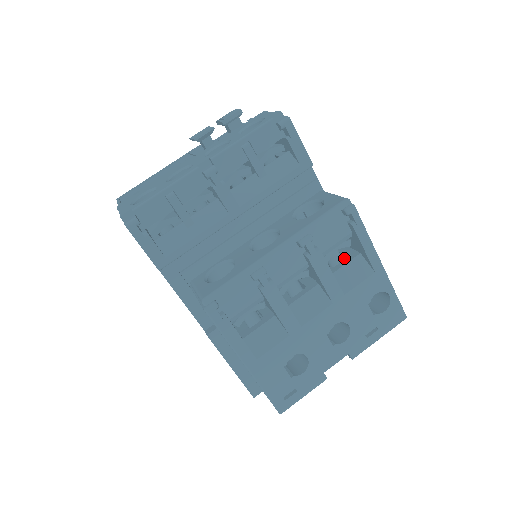
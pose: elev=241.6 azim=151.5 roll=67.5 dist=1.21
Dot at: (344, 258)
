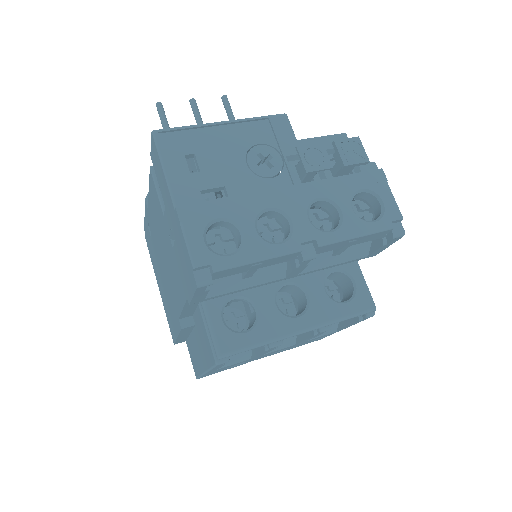
Dot at: occluded
